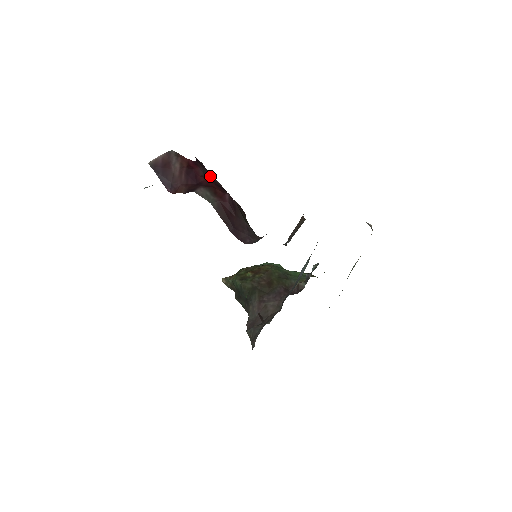
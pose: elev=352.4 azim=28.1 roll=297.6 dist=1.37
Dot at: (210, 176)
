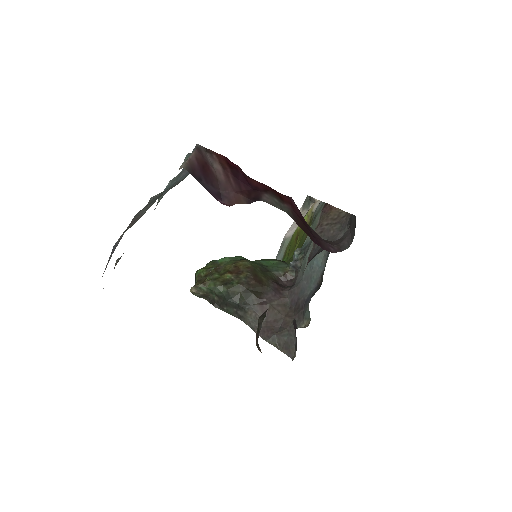
Dot at: occluded
